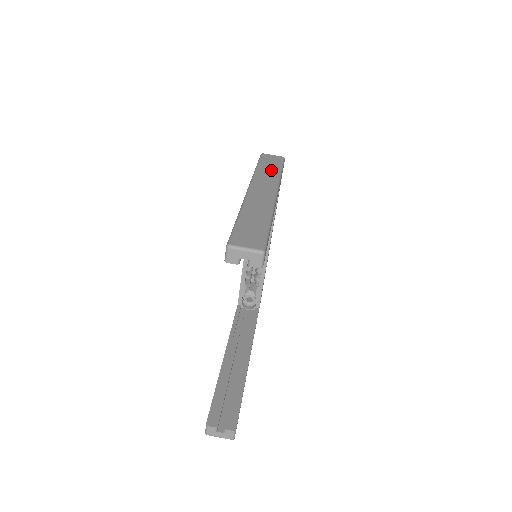
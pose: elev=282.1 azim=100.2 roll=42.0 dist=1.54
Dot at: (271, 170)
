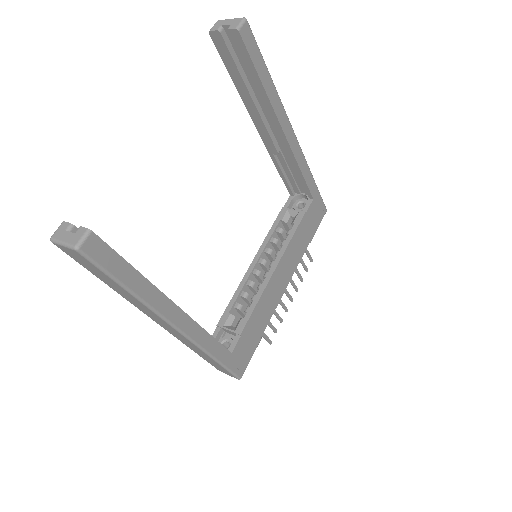
Dot at: occluded
